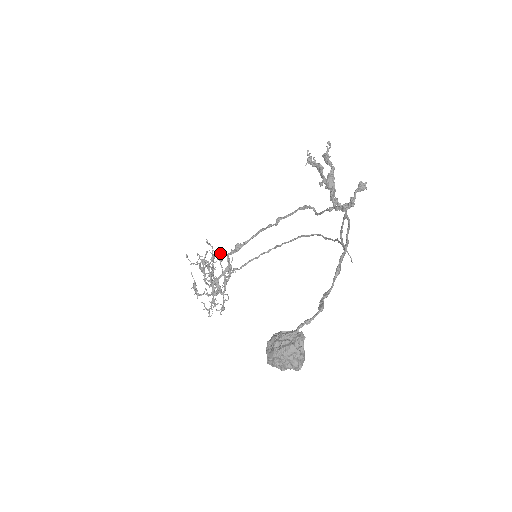
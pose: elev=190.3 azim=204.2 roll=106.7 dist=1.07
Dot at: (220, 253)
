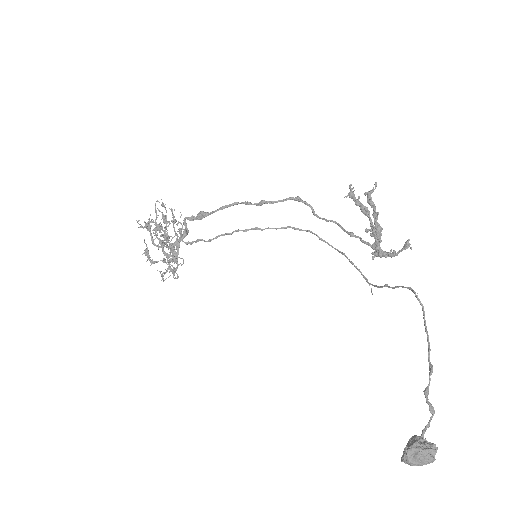
Dot at: (172, 212)
